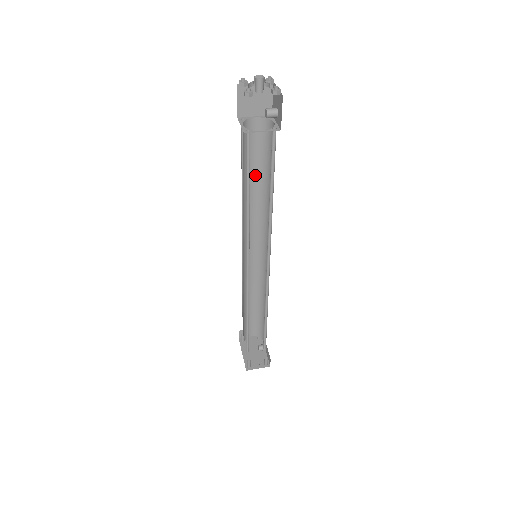
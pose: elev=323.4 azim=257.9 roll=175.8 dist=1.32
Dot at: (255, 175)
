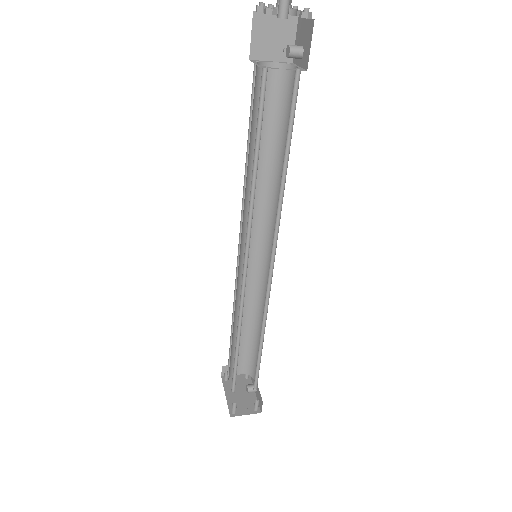
Dot at: (264, 144)
